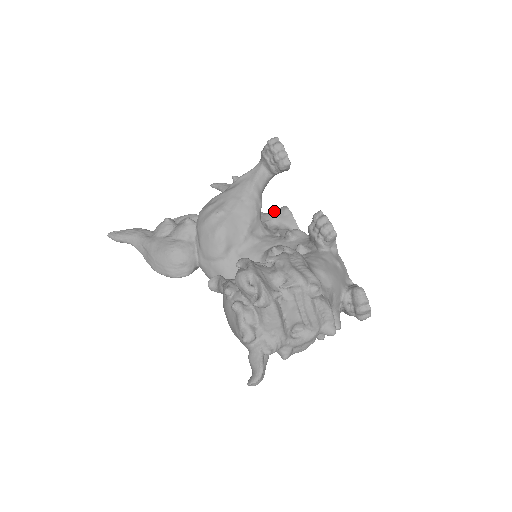
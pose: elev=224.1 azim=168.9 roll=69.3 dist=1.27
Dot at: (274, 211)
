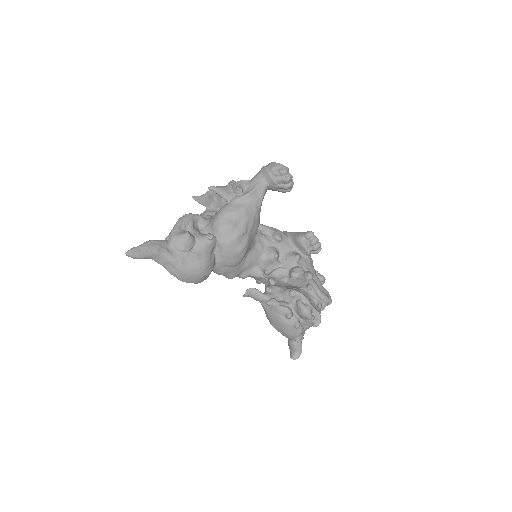
Dot at: occluded
